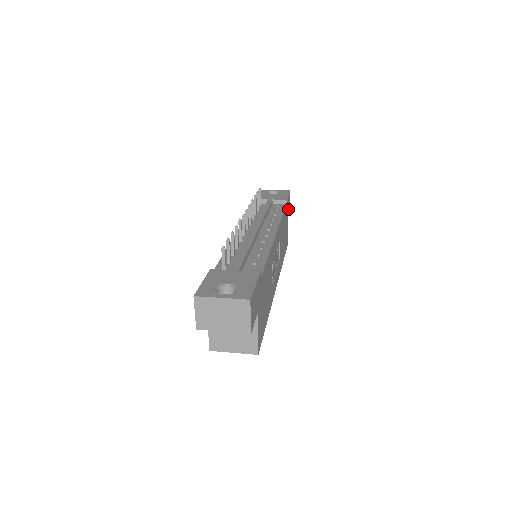
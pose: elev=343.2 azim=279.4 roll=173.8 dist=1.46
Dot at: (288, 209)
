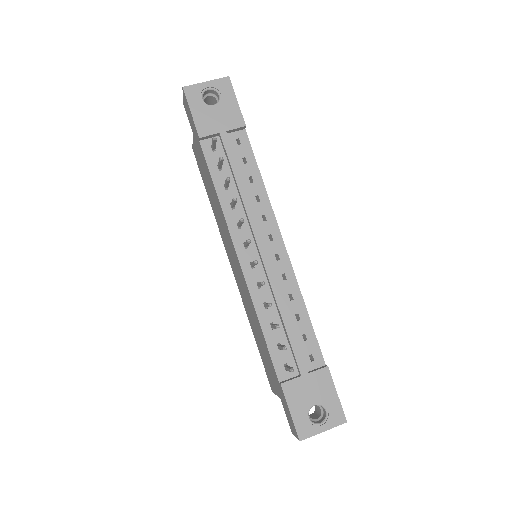
Dot at: occluded
